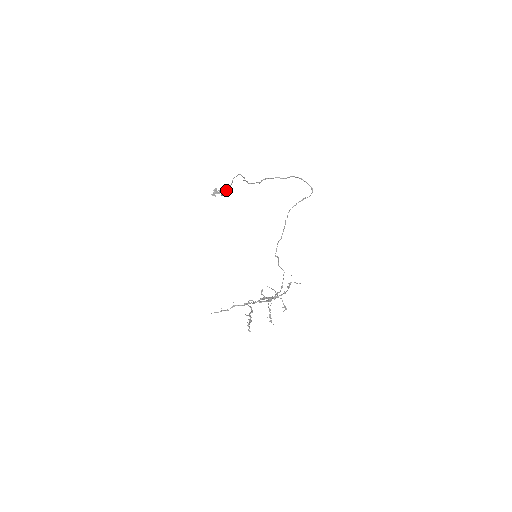
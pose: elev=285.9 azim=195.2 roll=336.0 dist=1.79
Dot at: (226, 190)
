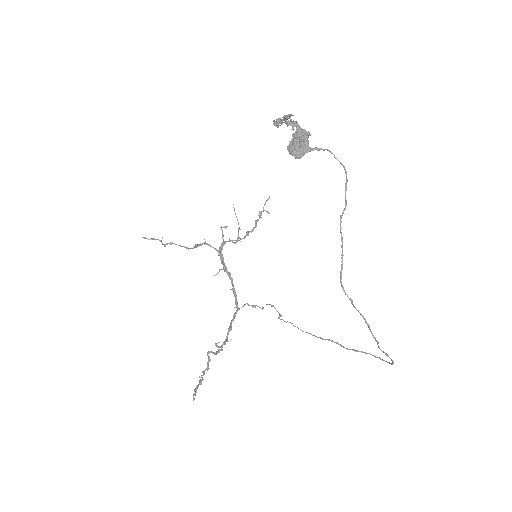
Dot at: (303, 152)
